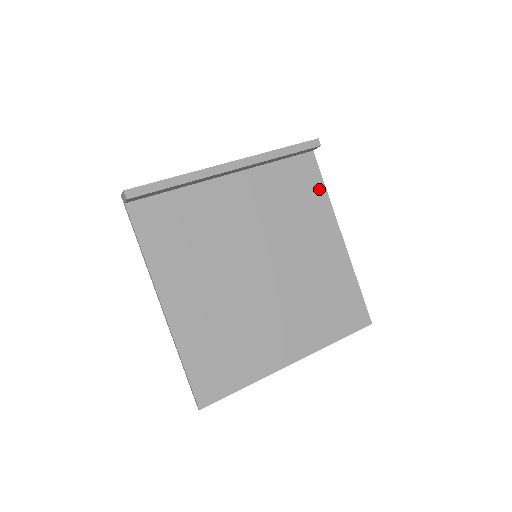
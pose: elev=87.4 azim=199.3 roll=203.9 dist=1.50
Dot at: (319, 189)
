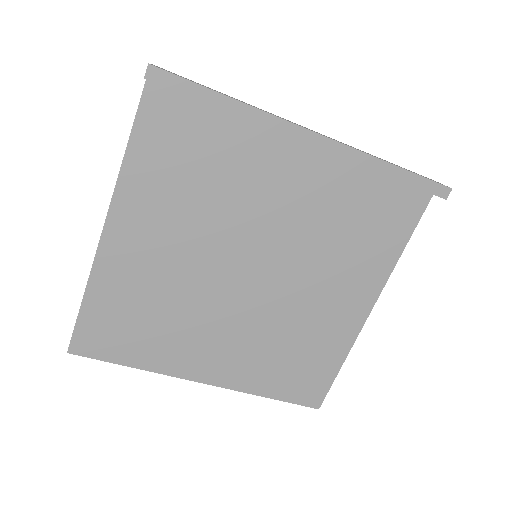
Dot at: (397, 241)
